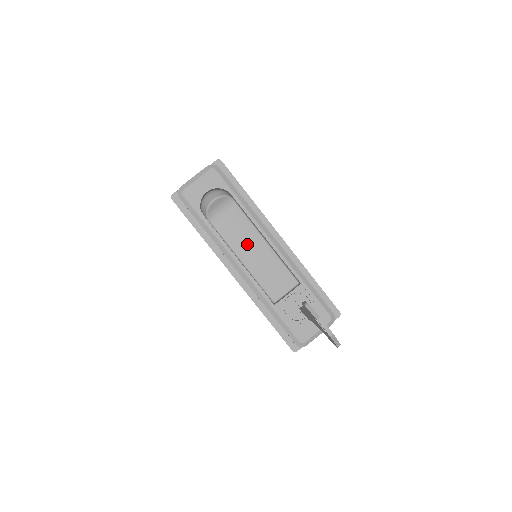
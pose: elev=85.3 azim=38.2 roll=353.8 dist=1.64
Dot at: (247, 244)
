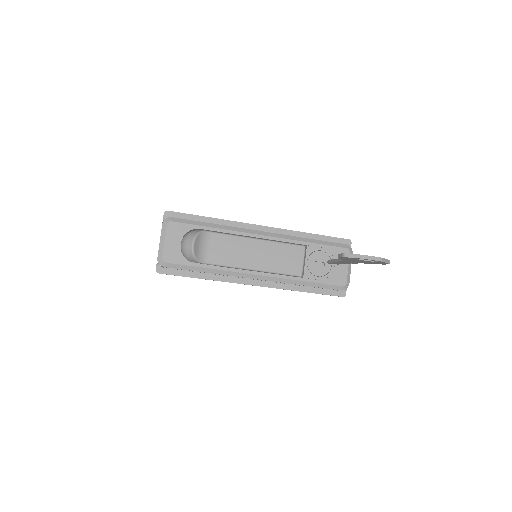
Dot at: (245, 253)
